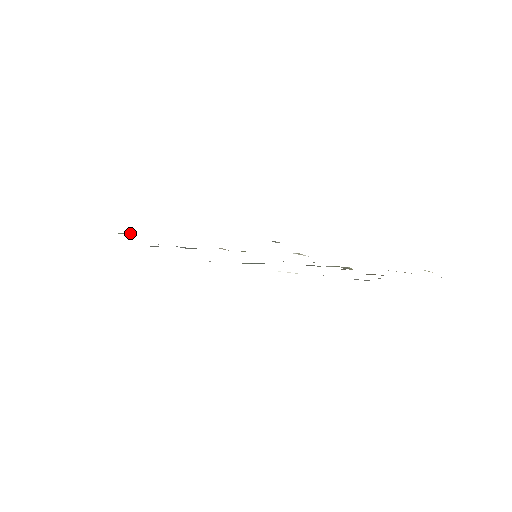
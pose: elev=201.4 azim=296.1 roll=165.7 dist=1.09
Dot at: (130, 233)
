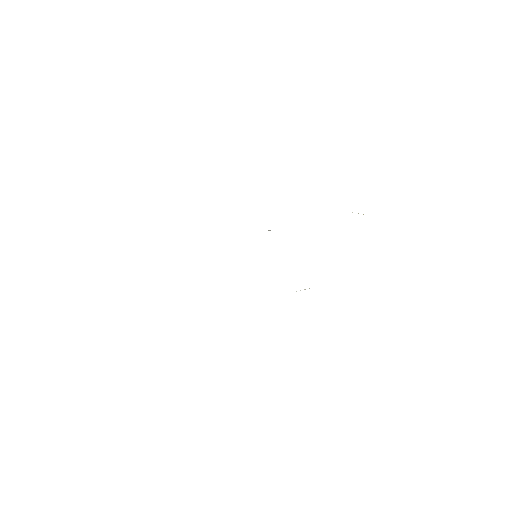
Dot at: occluded
